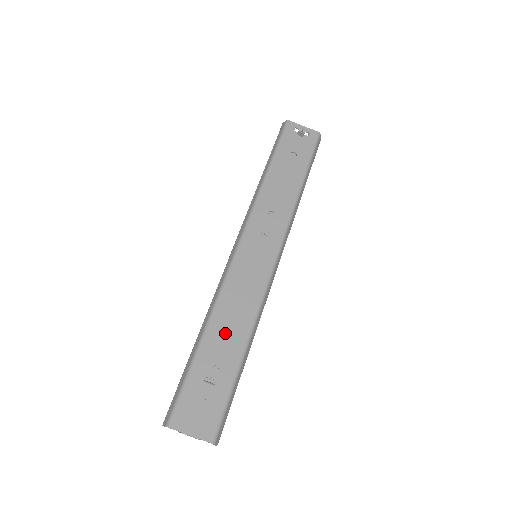
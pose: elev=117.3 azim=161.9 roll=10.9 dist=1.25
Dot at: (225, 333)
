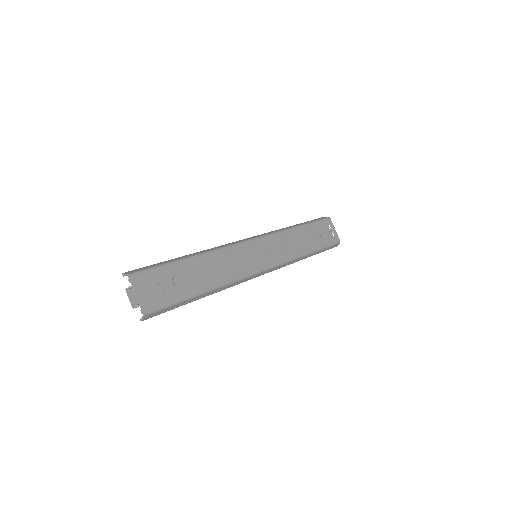
Dot at: (207, 269)
